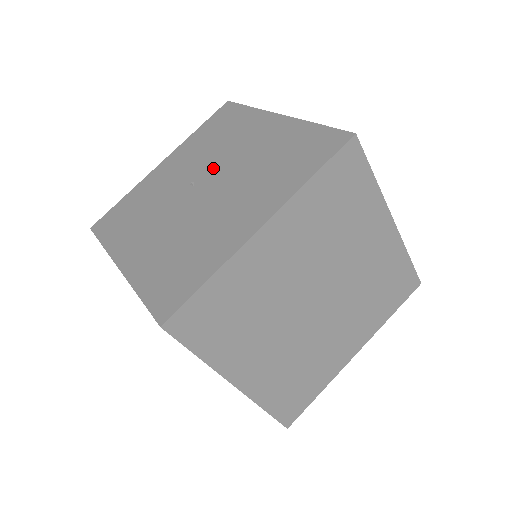
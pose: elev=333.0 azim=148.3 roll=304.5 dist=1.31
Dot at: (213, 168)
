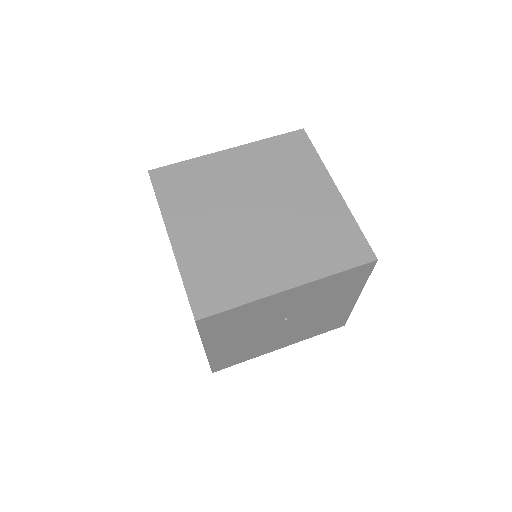
Dot at: occluded
